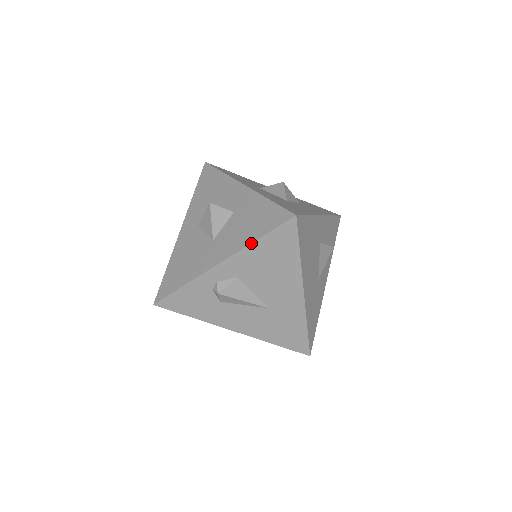
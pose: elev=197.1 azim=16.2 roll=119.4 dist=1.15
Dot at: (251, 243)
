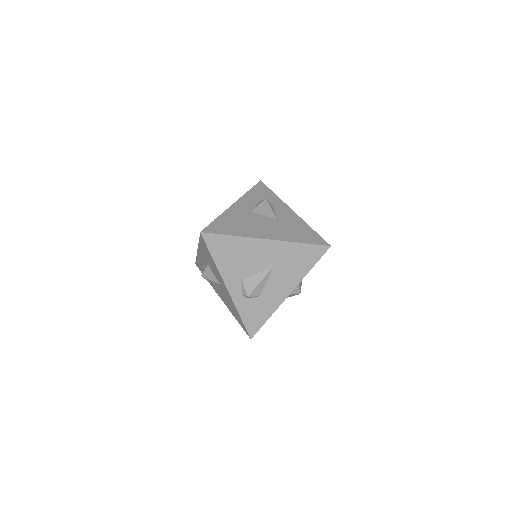
Dot at: (215, 265)
